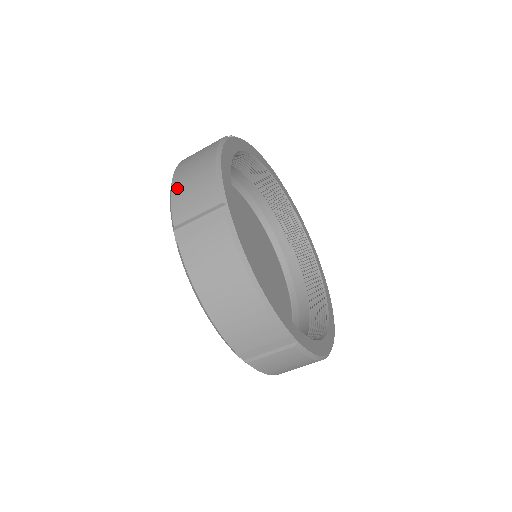
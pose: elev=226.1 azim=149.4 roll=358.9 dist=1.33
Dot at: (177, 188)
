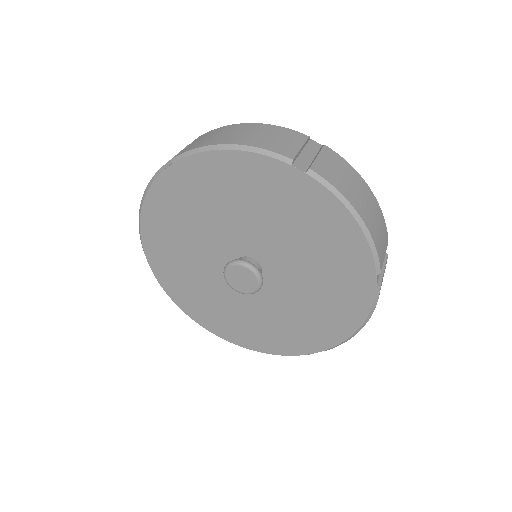
Dot at: occluded
